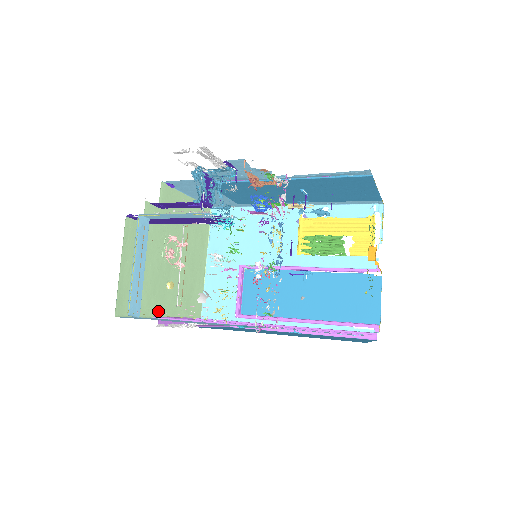
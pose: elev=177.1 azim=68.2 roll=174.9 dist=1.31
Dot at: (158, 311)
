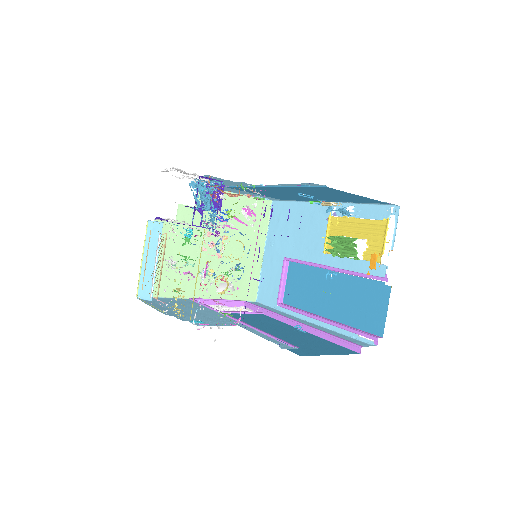
Dot at: (196, 293)
